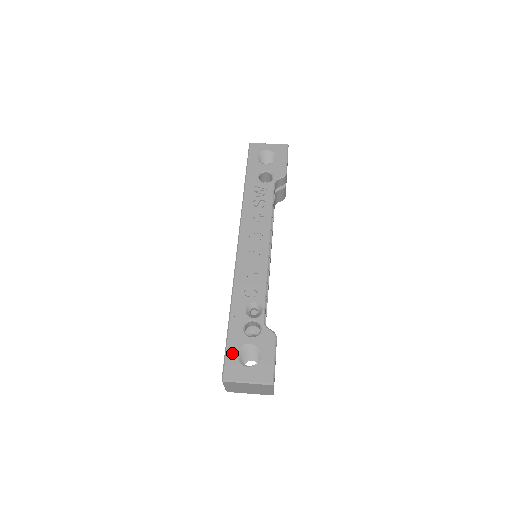
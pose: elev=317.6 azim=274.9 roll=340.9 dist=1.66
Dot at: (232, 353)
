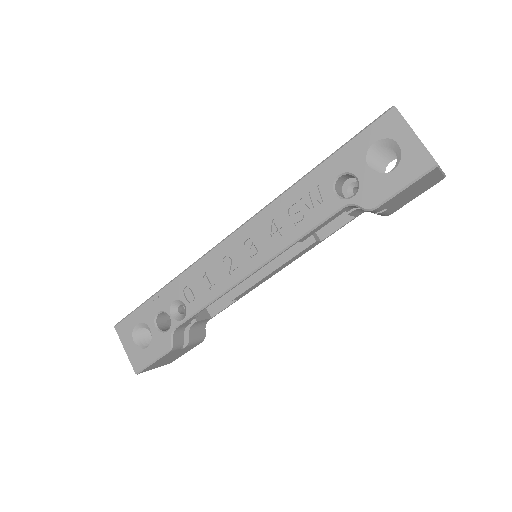
Dot at: (135, 319)
